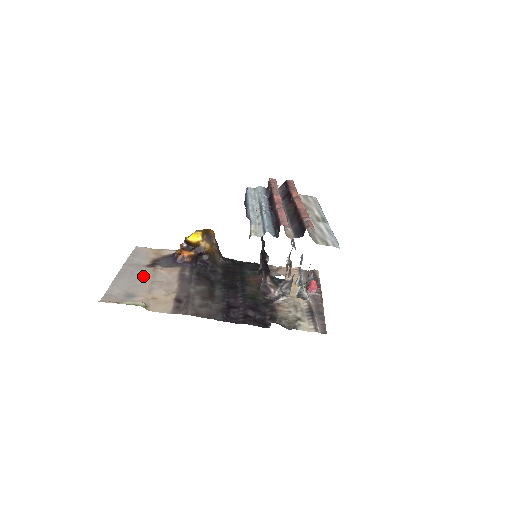
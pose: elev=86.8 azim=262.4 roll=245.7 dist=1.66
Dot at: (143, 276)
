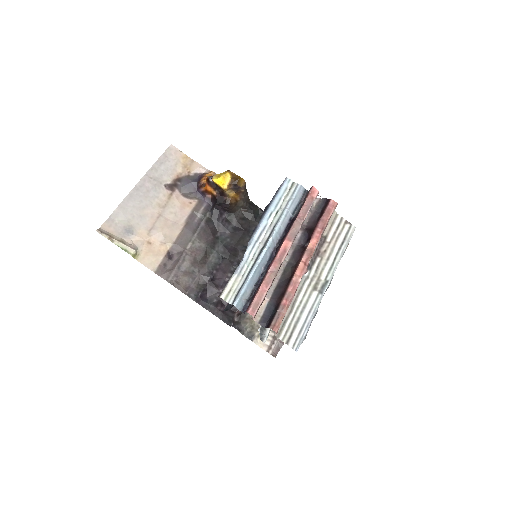
Dot at: (155, 203)
